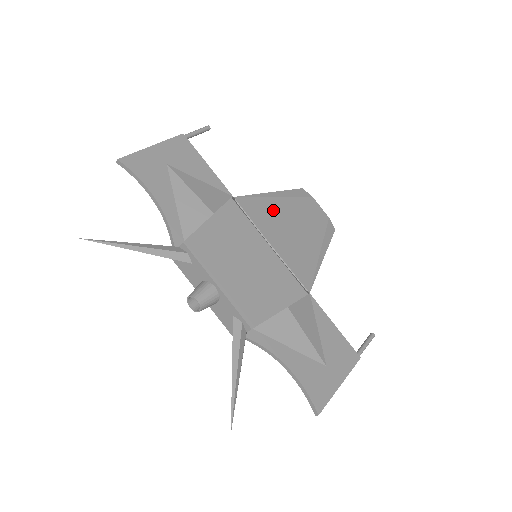
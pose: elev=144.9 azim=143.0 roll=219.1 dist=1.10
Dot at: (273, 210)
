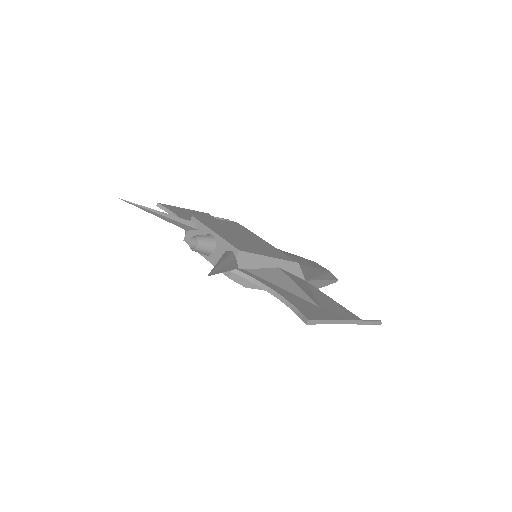
Dot at: occluded
